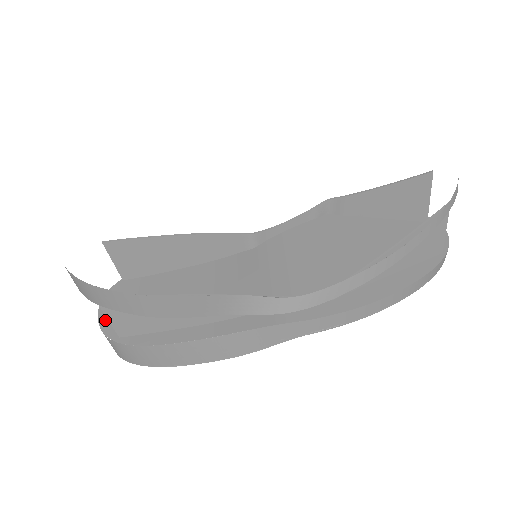
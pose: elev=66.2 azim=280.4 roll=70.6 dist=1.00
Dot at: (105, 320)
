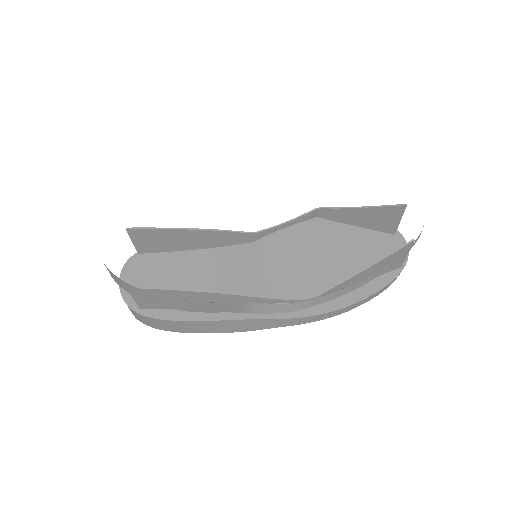
Dot at: (126, 291)
